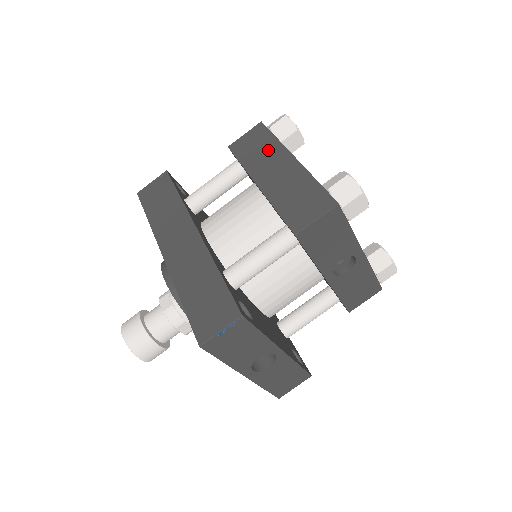
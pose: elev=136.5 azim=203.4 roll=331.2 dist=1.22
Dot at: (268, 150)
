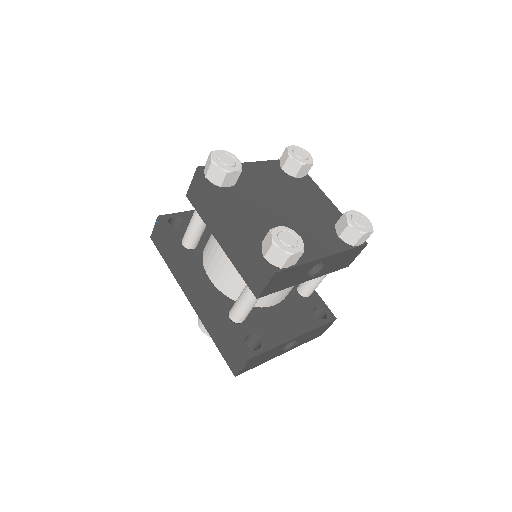
Dot at: (213, 205)
